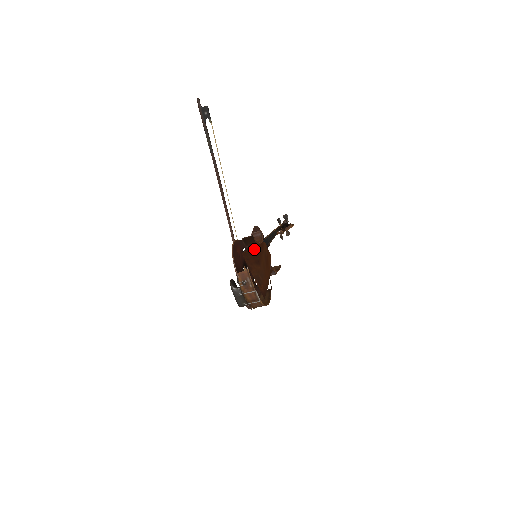
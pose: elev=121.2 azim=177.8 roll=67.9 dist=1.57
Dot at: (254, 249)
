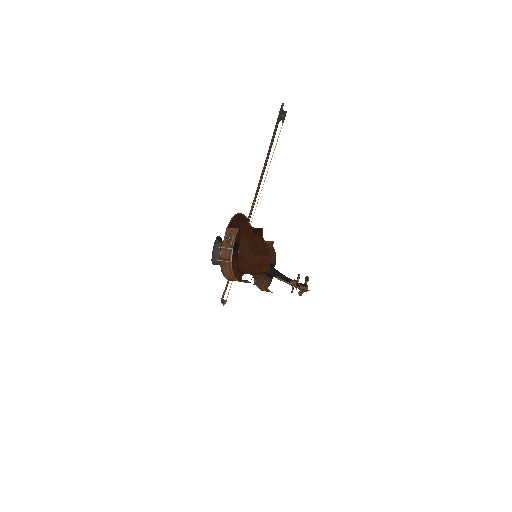
Dot at: (257, 240)
